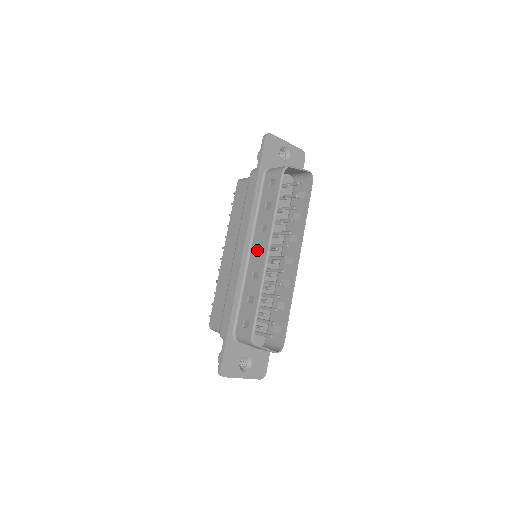
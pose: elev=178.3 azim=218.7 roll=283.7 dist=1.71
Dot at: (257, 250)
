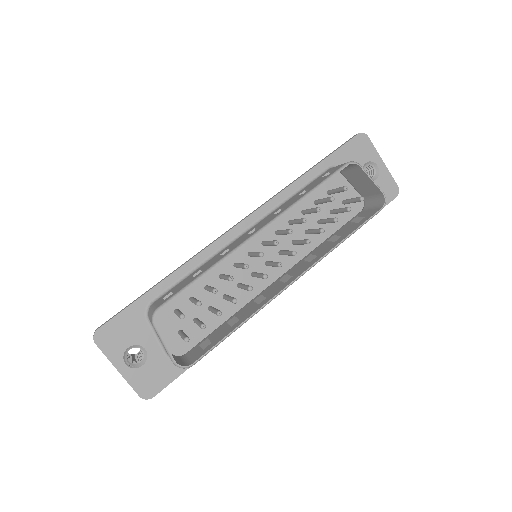
Dot at: (253, 230)
